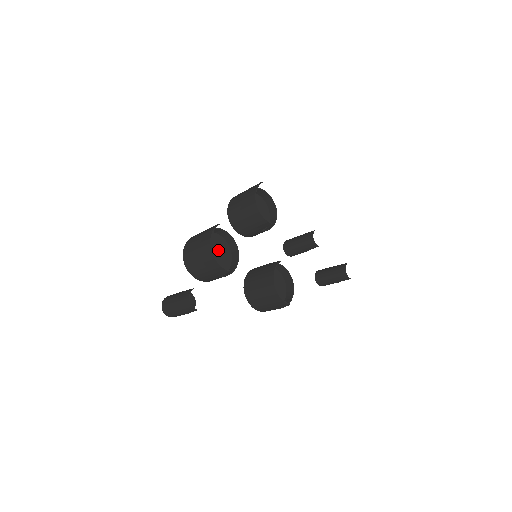
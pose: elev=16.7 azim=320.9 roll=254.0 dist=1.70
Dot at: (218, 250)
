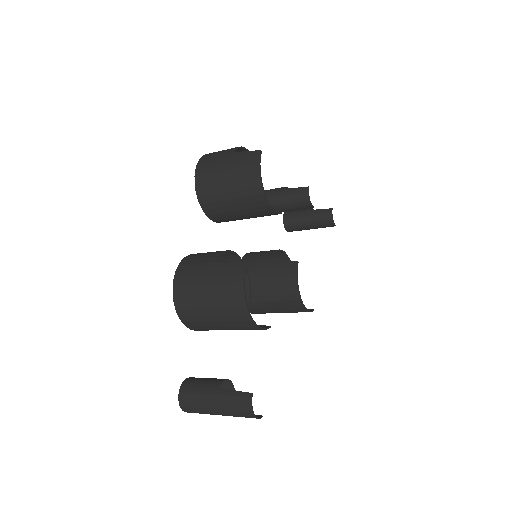
Dot at: occluded
